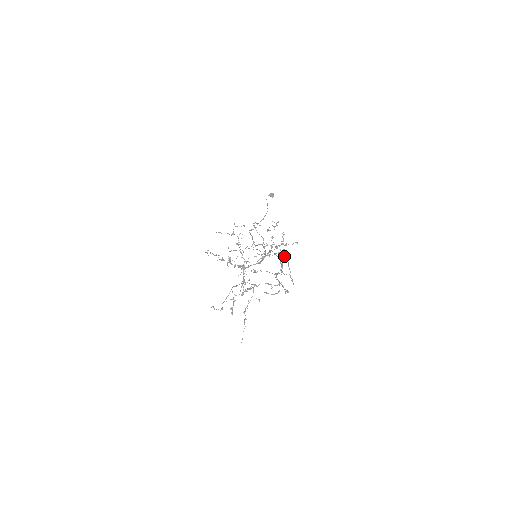
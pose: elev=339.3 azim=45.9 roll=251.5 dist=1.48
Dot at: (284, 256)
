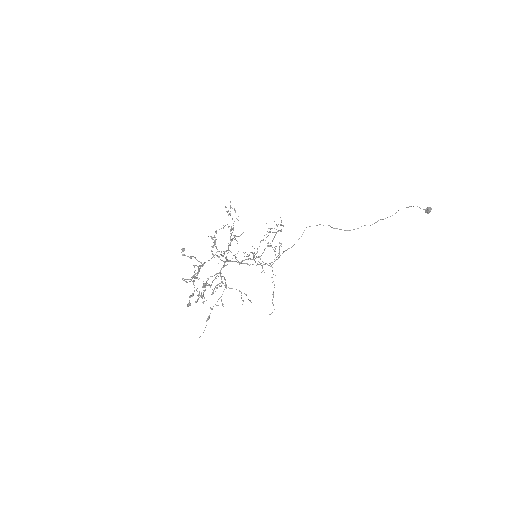
Dot at: (190, 258)
